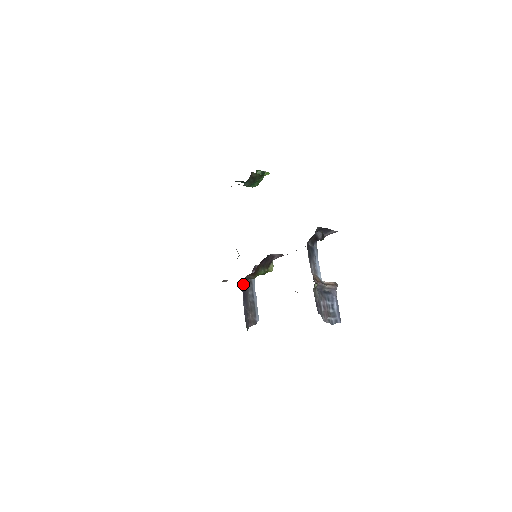
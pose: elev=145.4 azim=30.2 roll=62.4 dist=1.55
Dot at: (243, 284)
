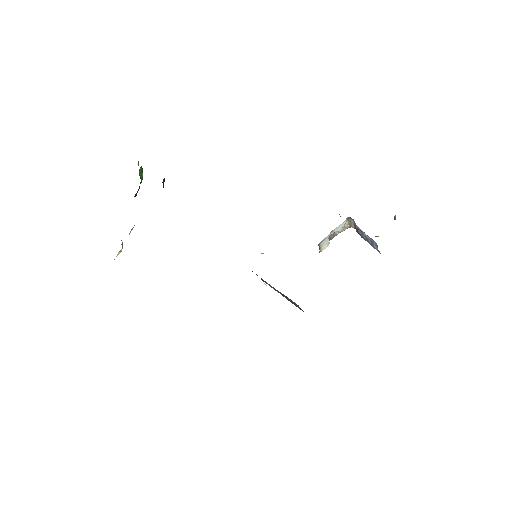
Dot at: occluded
